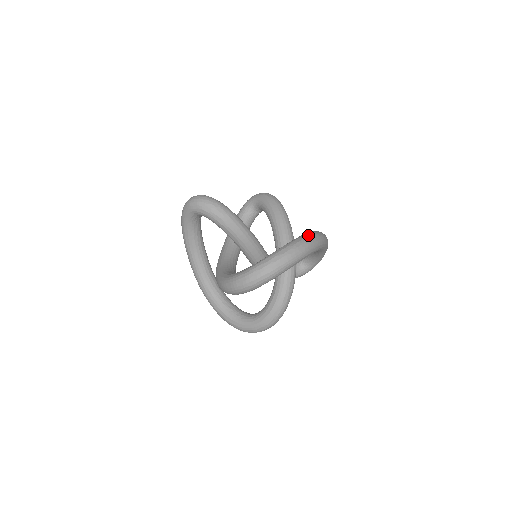
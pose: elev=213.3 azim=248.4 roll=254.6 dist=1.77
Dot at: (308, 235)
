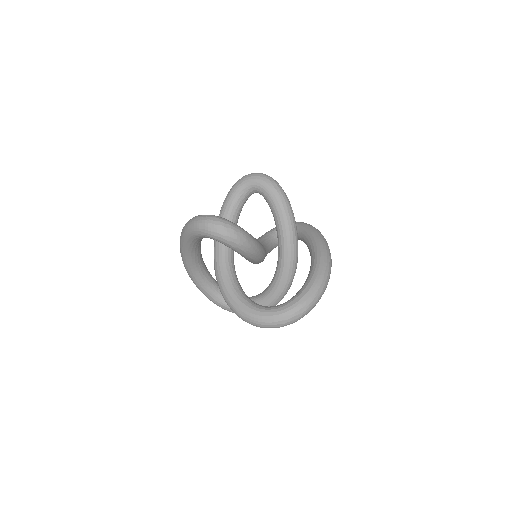
Dot at: (326, 270)
